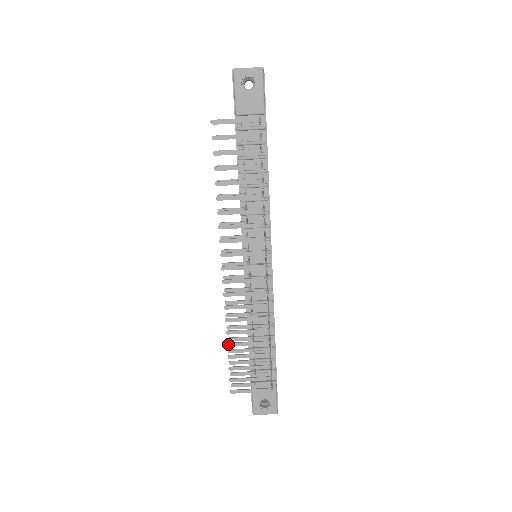
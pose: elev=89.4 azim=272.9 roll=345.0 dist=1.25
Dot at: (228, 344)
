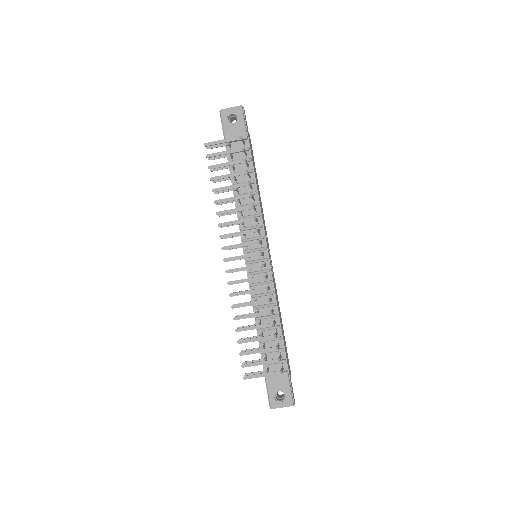
Dot at: (236, 329)
